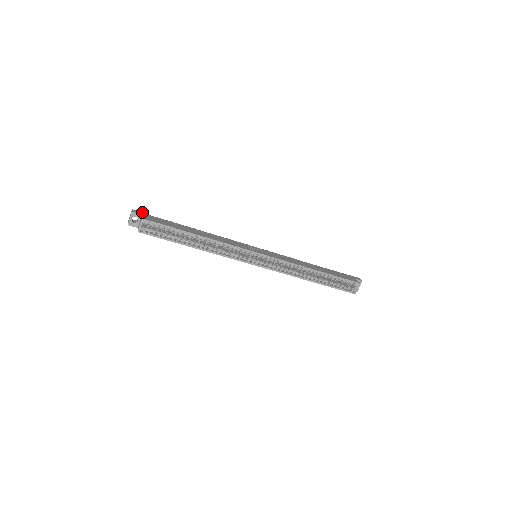
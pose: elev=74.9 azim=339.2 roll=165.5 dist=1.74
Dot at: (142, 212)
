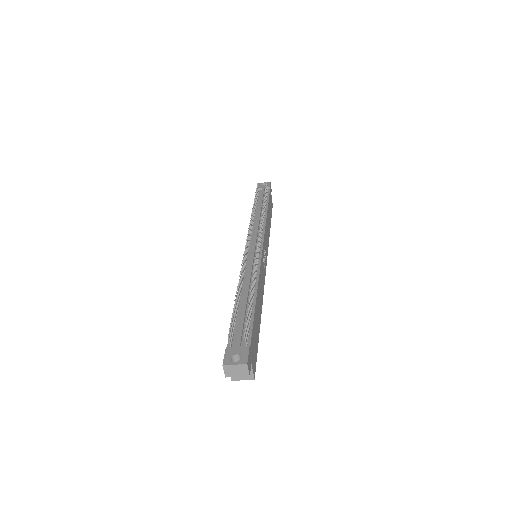
Dot at: (249, 352)
